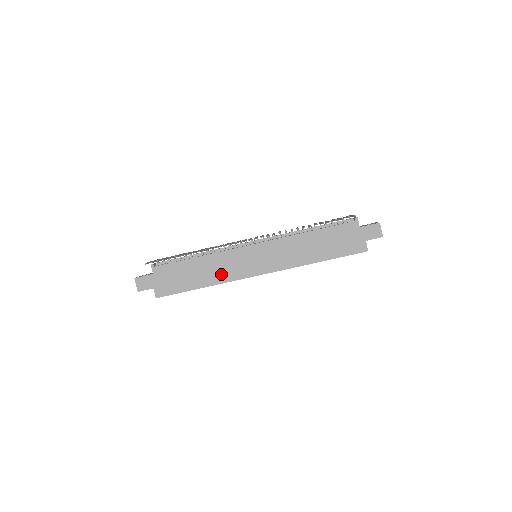
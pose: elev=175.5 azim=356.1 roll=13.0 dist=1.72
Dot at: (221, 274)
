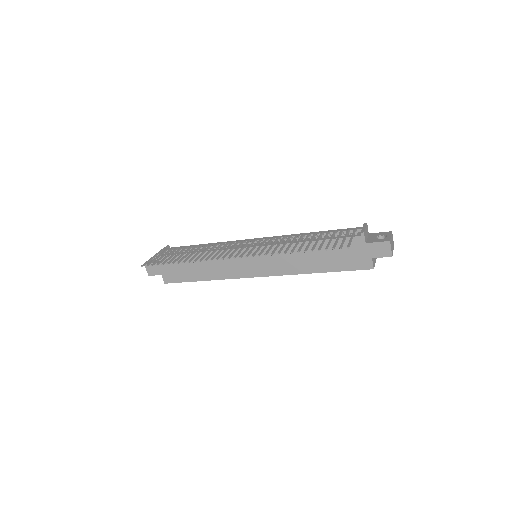
Dot at: (221, 271)
